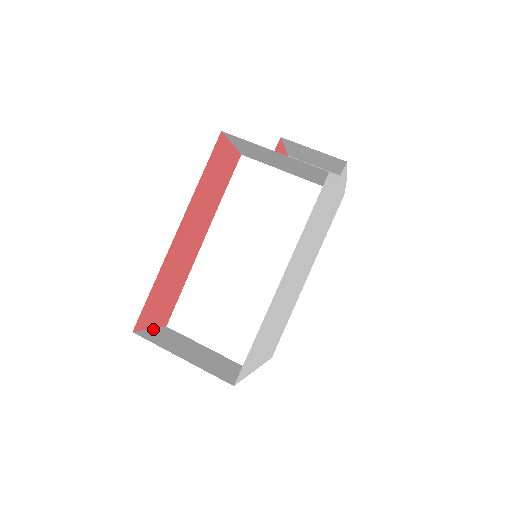
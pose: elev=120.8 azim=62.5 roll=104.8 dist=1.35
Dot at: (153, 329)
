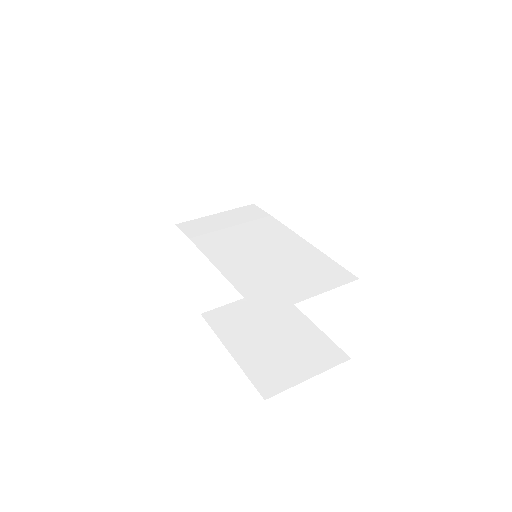
Dot at: occluded
